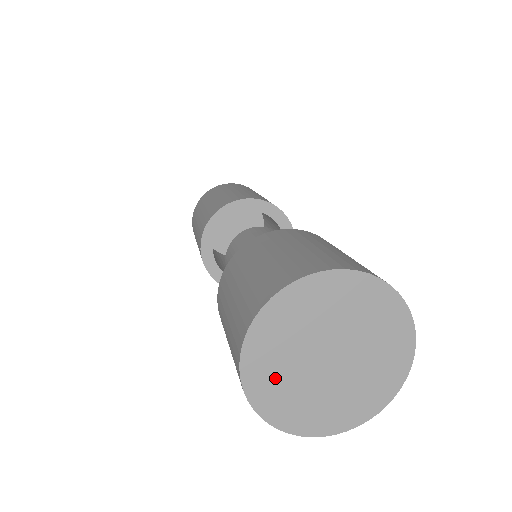
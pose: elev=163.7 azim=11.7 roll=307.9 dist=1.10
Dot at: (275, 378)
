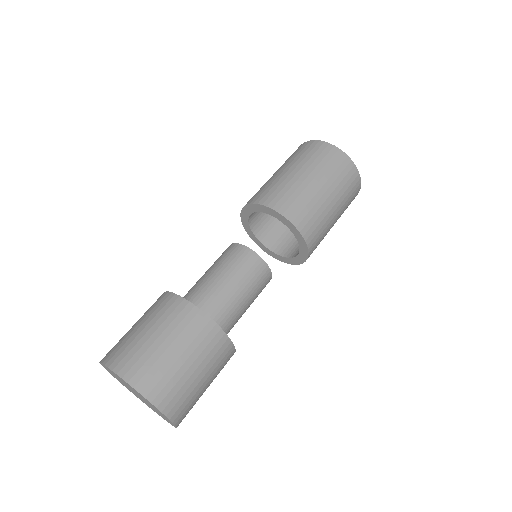
Dot at: (126, 387)
